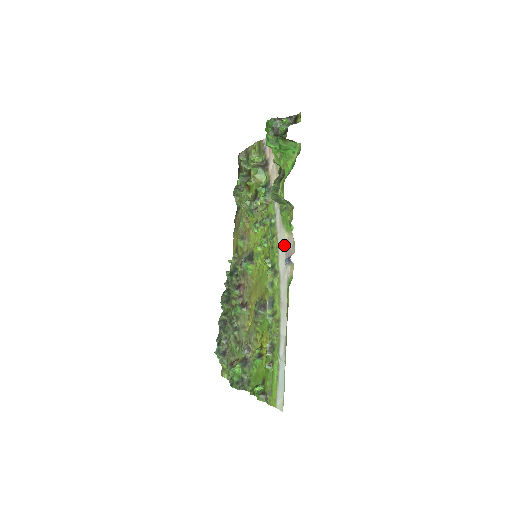
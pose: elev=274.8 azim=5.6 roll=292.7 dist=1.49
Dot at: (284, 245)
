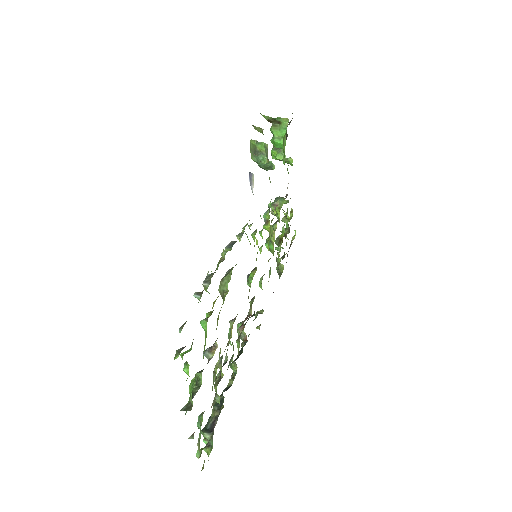
Dot at: occluded
